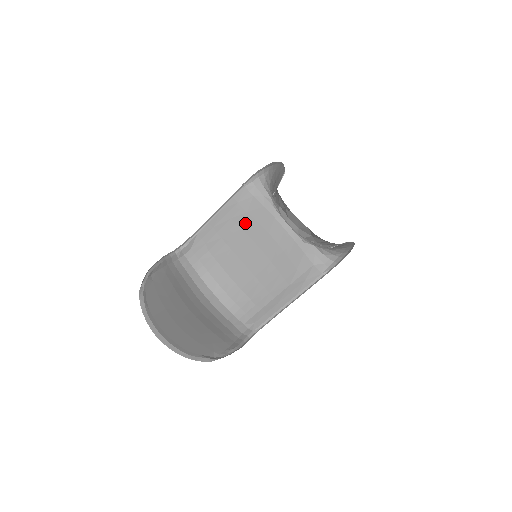
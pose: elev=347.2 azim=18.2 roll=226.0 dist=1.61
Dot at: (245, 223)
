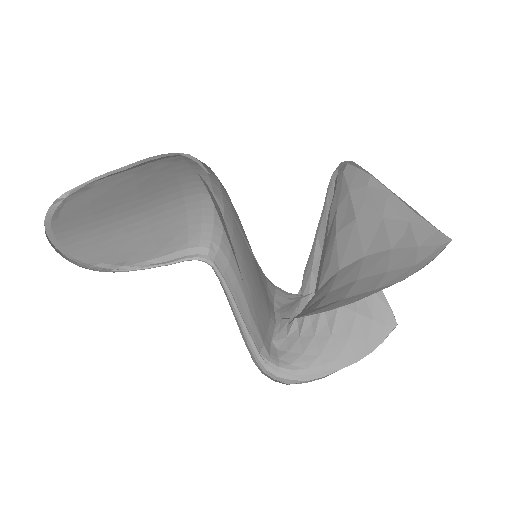
Dot at: occluded
